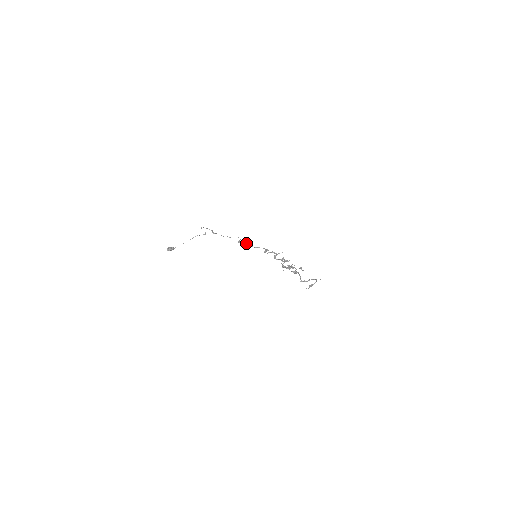
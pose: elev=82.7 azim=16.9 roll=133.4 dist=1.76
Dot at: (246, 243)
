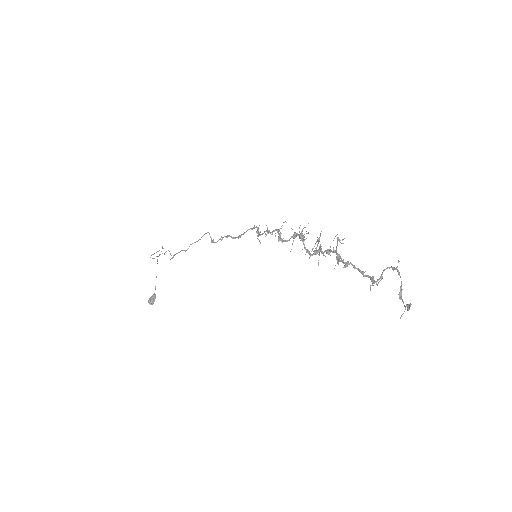
Dot at: (222, 238)
